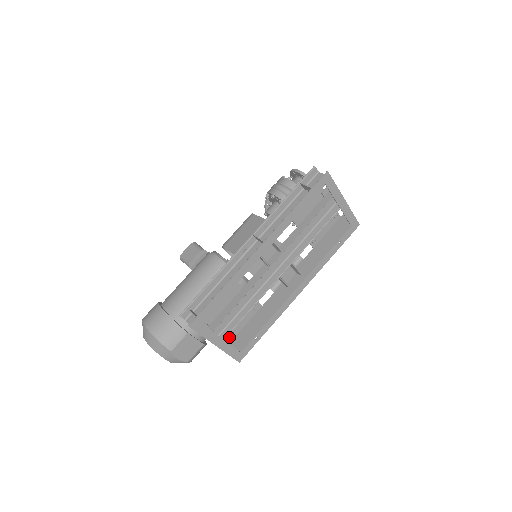
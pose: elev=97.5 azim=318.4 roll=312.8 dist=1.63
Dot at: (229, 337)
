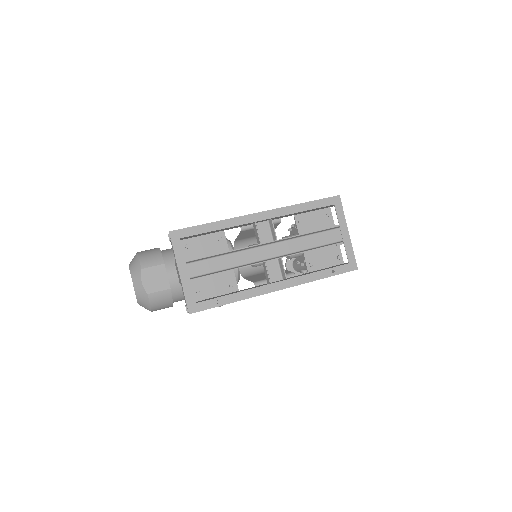
Dot at: (195, 296)
